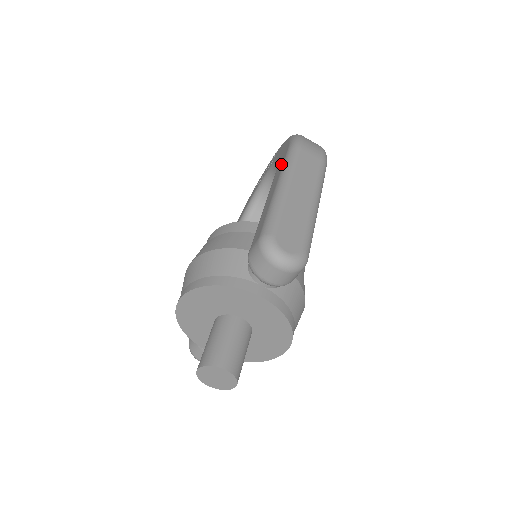
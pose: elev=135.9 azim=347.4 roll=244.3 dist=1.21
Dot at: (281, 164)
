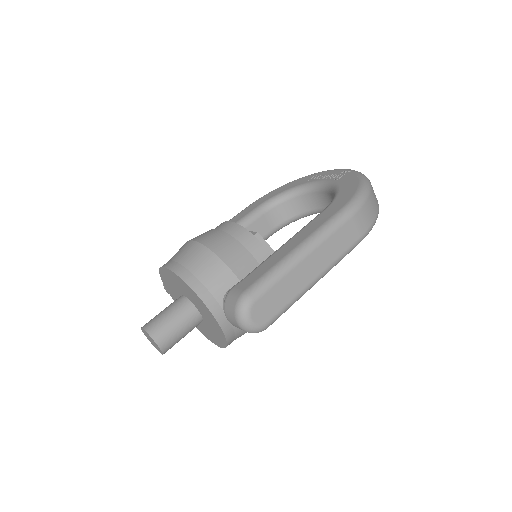
Dot at: (325, 218)
